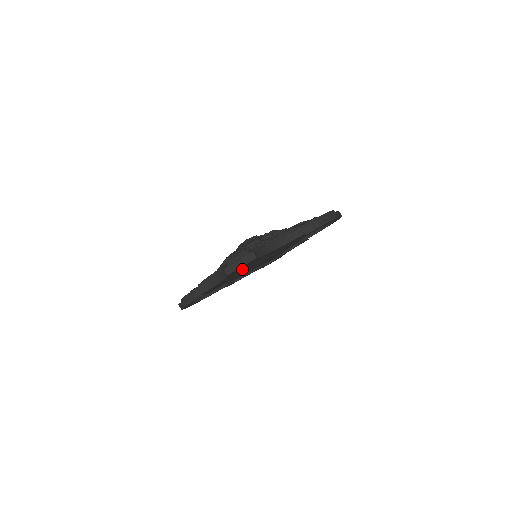
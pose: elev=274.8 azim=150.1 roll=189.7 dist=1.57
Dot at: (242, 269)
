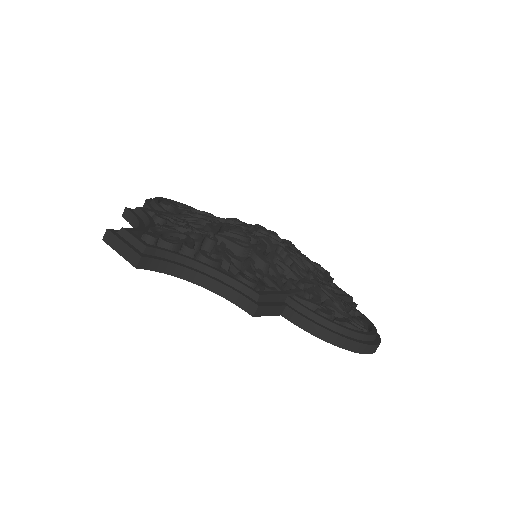
Dot at: occluded
